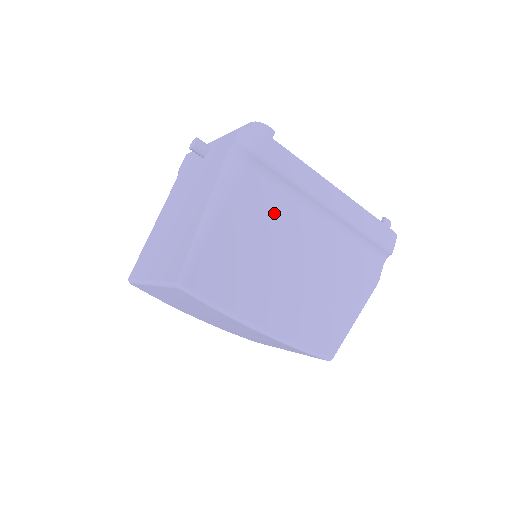
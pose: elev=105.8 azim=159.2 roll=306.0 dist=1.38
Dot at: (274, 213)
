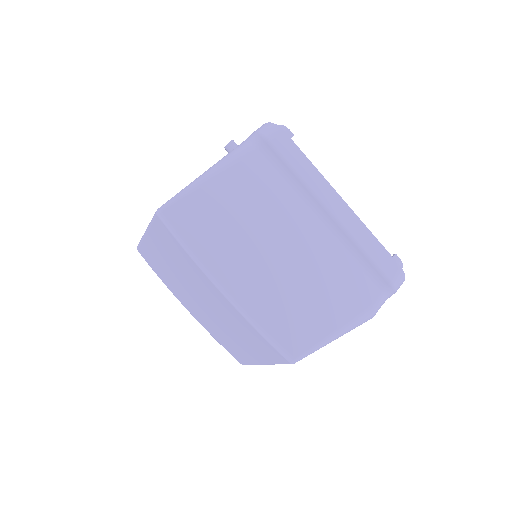
Dot at: (272, 195)
